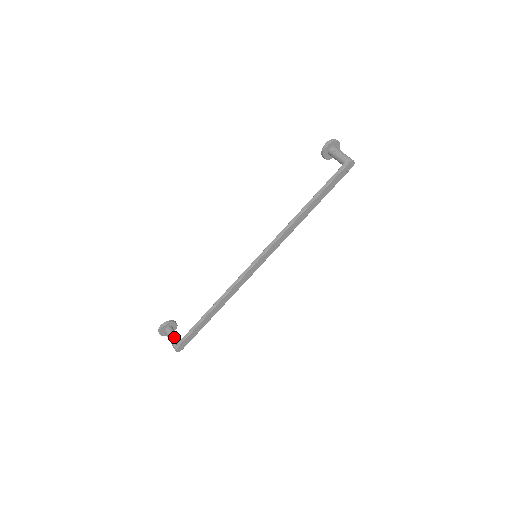
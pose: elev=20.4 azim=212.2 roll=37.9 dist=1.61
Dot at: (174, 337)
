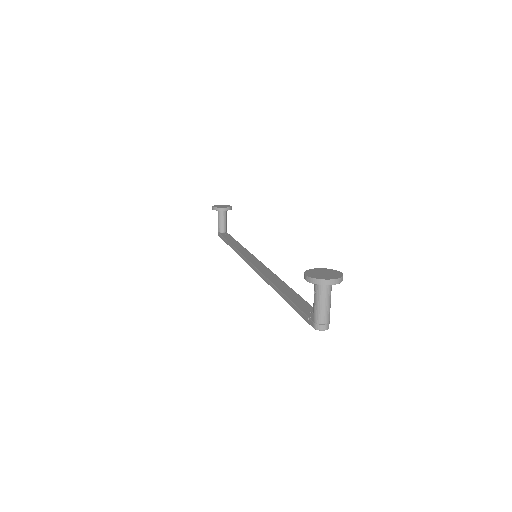
Dot at: (219, 224)
